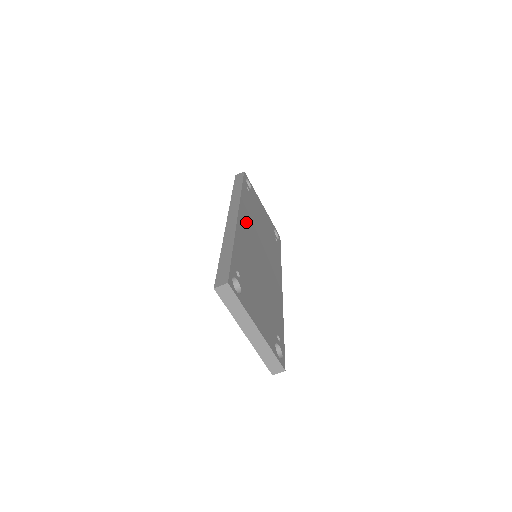
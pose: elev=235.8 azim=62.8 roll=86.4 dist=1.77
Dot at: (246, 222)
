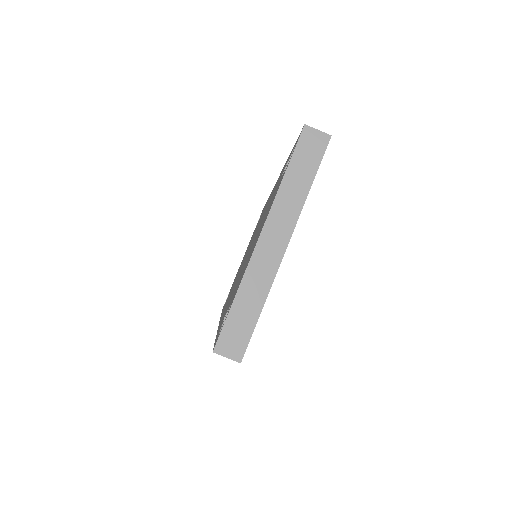
Dot at: occluded
